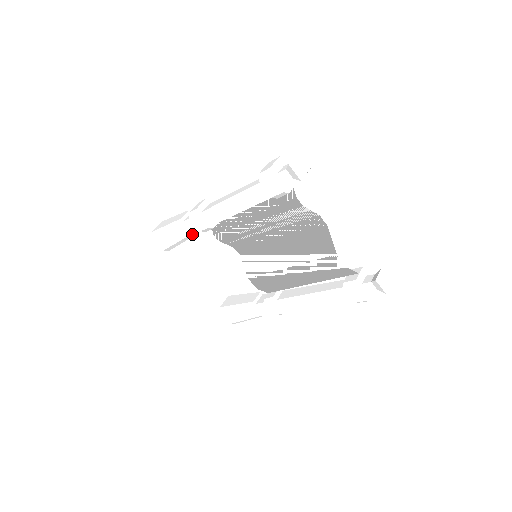
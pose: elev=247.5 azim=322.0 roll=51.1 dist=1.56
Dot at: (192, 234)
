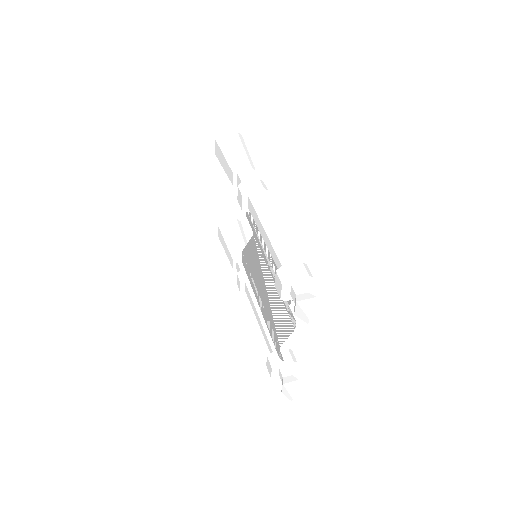
Dot at: (235, 187)
